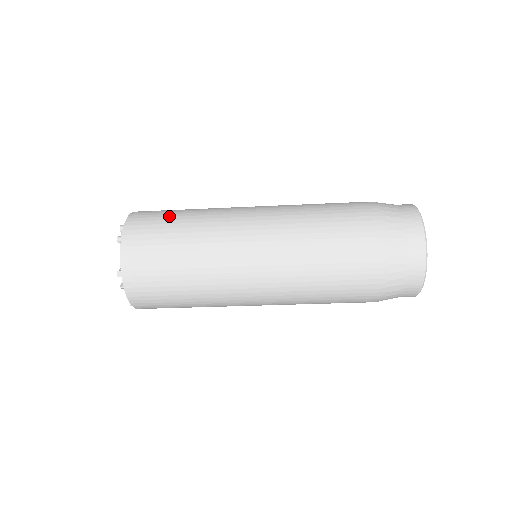
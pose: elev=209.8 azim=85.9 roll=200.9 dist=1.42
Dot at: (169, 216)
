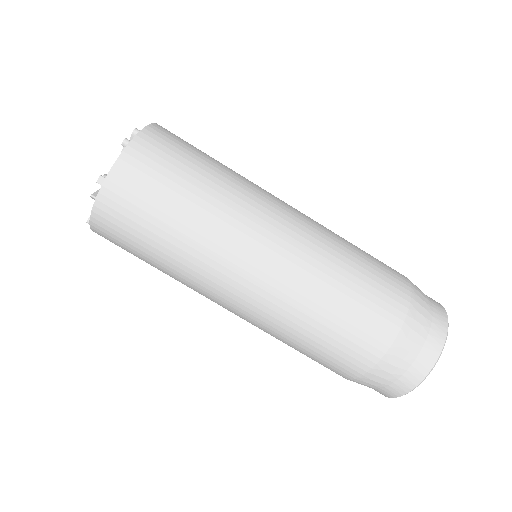
Dot at: (196, 154)
